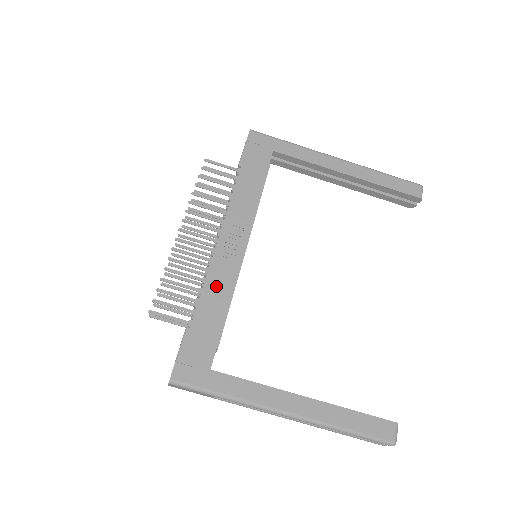
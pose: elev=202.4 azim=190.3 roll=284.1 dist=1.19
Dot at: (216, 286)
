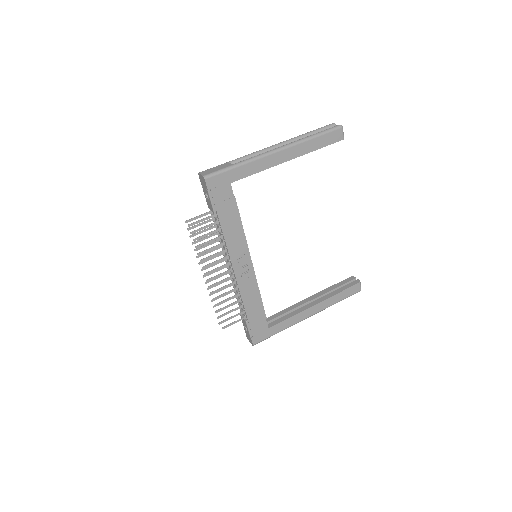
Dot at: (248, 294)
